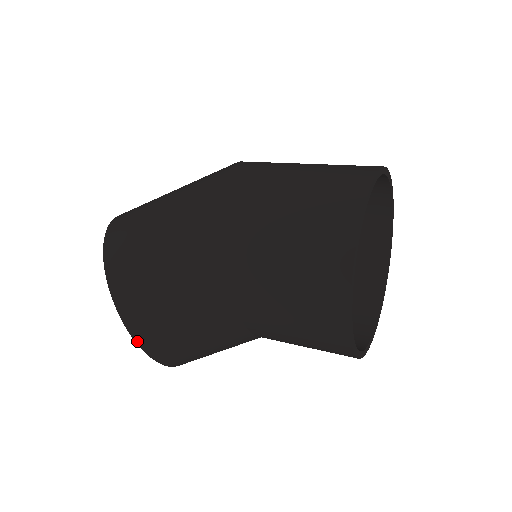
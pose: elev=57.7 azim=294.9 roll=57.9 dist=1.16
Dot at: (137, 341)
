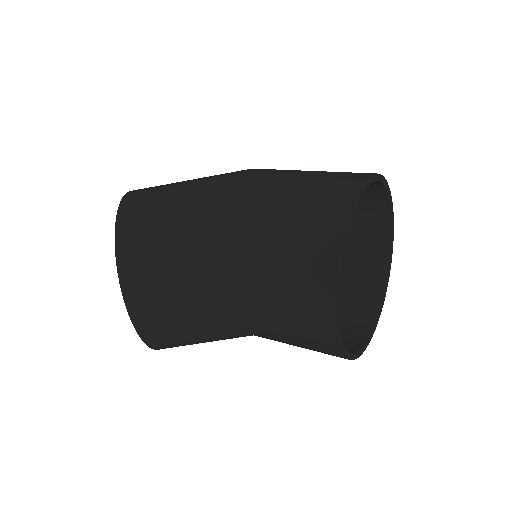
Dot at: (119, 271)
